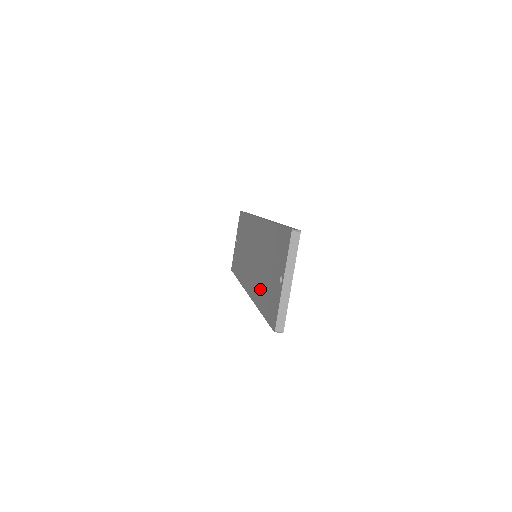
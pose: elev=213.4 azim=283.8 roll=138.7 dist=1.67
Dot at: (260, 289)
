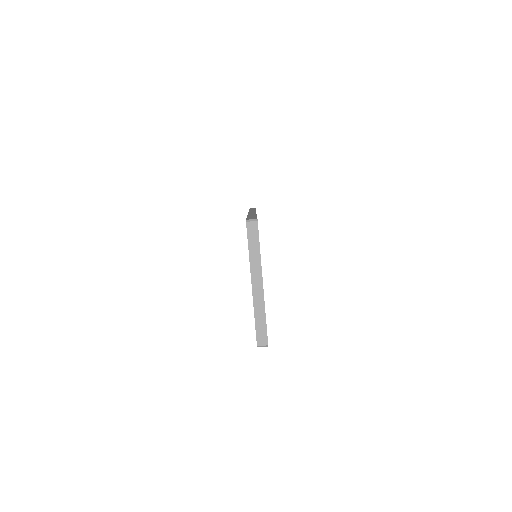
Dot at: occluded
